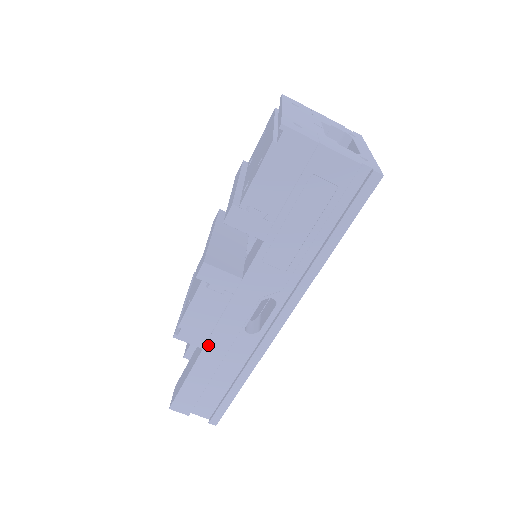
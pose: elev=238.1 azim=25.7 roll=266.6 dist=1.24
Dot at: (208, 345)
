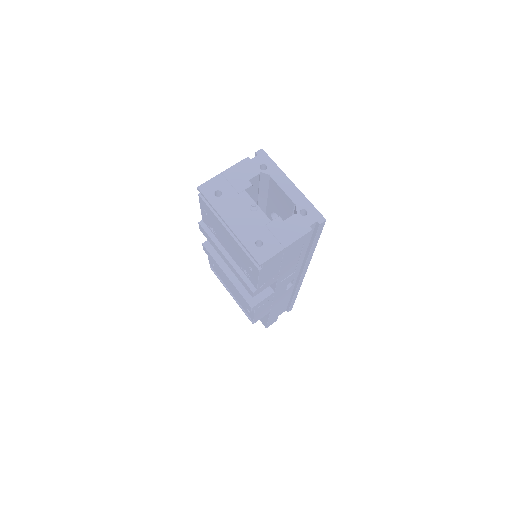
Dot at: occluded
